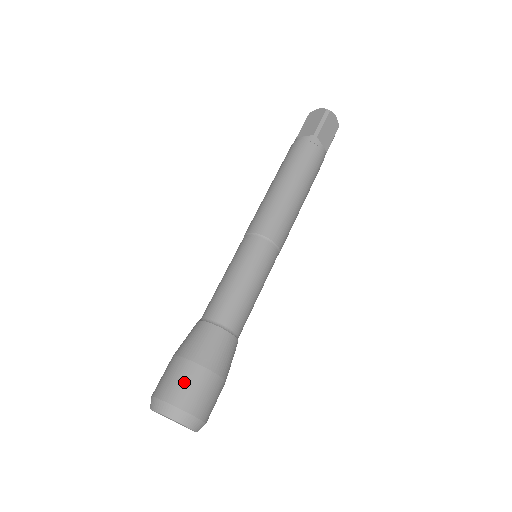
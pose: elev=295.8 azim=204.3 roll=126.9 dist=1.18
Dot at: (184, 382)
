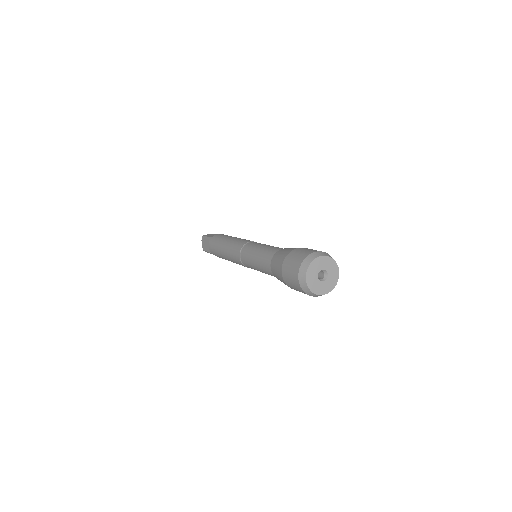
Dot at: occluded
